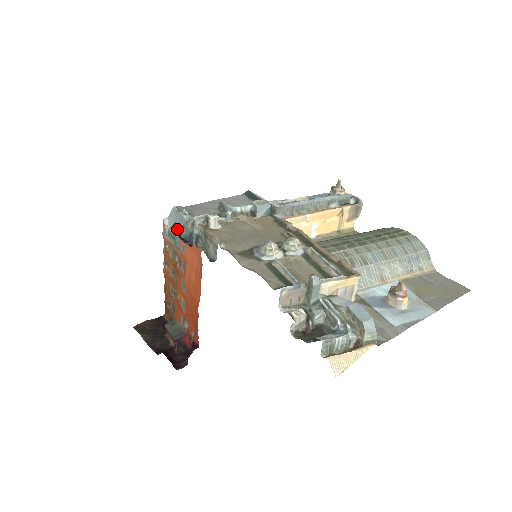
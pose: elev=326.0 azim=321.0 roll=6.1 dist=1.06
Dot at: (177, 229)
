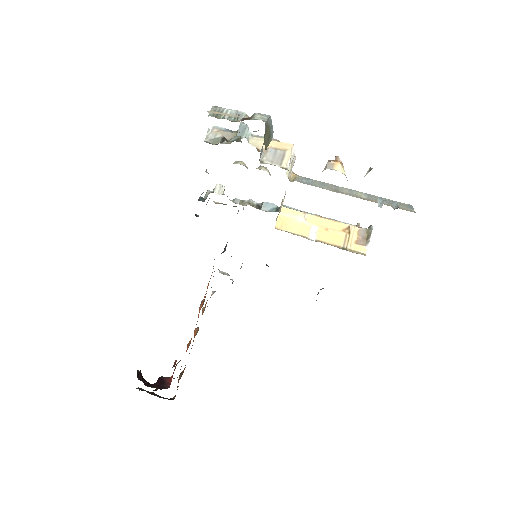
Dot at: (198, 216)
